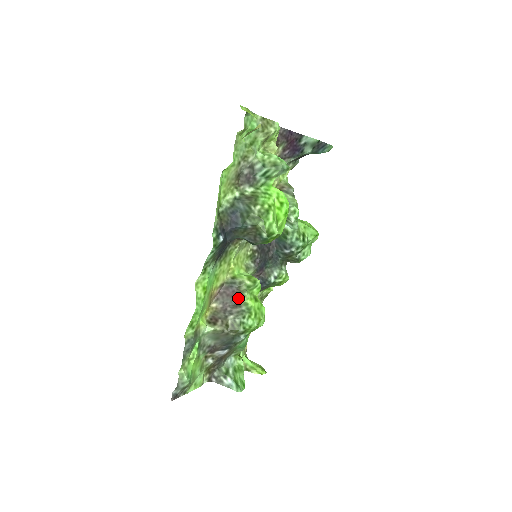
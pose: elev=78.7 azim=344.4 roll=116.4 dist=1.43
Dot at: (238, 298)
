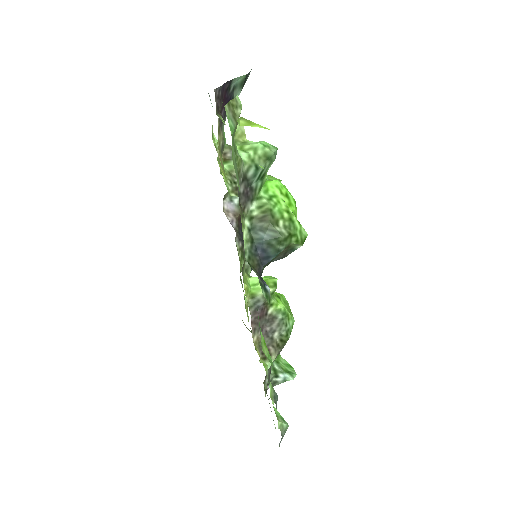
Dot at: (268, 312)
